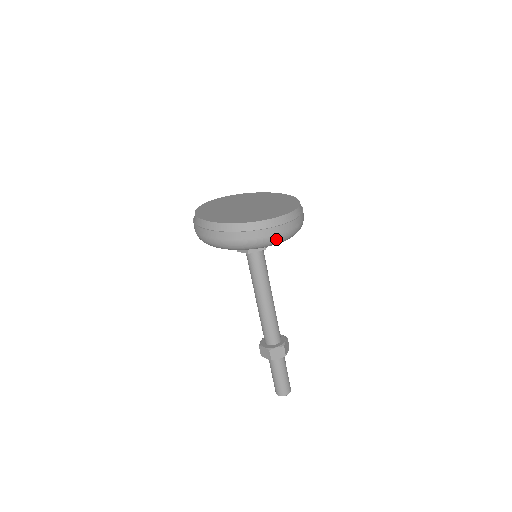
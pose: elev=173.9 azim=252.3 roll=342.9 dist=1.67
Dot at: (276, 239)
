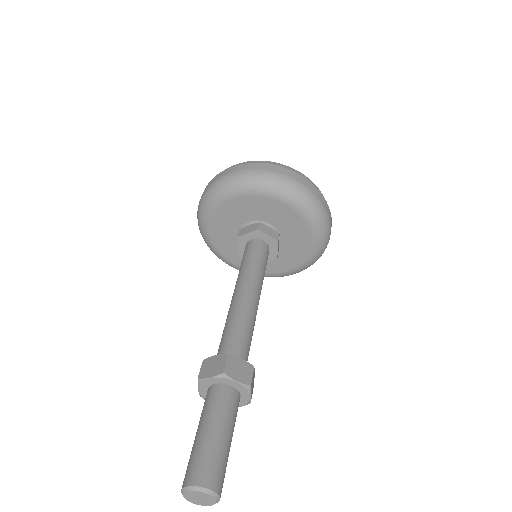
Dot at: (244, 174)
